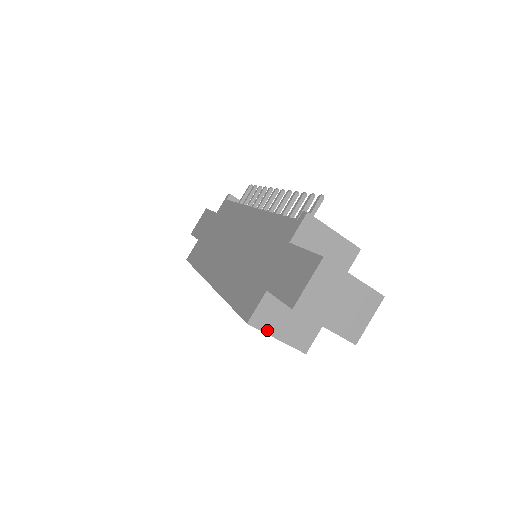
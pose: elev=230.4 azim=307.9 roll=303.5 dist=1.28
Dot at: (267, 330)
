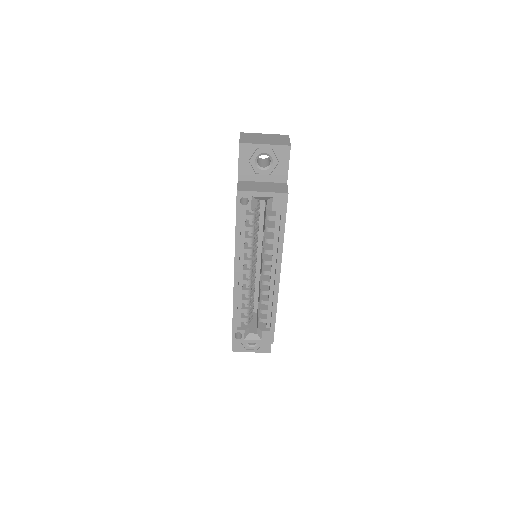
Dot at: (252, 190)
